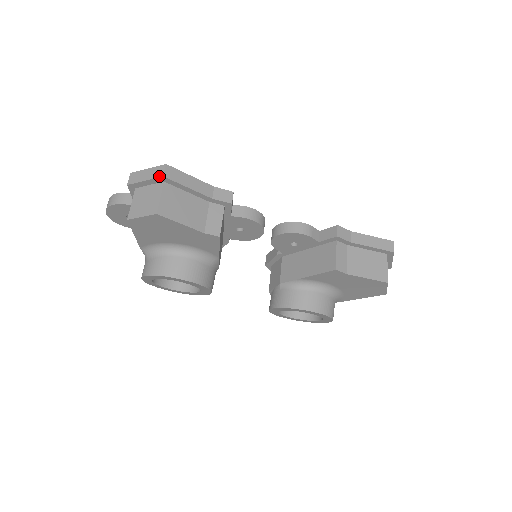
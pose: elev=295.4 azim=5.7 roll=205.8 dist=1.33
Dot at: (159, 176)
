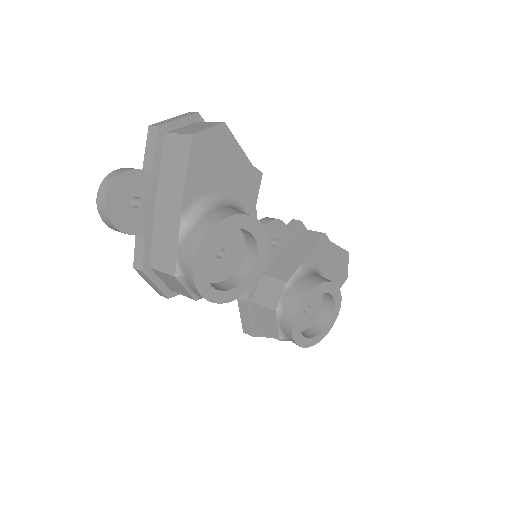
Dot at: (194, 113)
